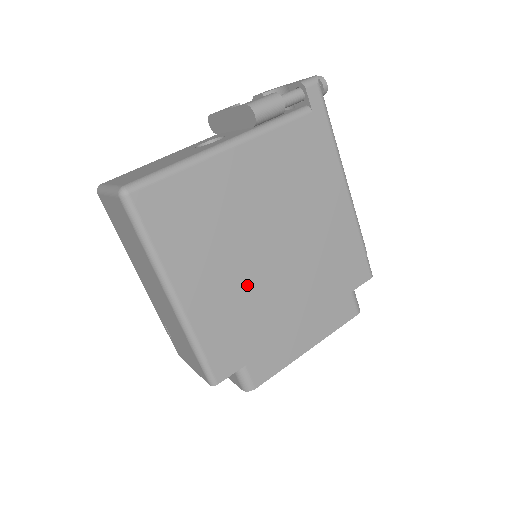
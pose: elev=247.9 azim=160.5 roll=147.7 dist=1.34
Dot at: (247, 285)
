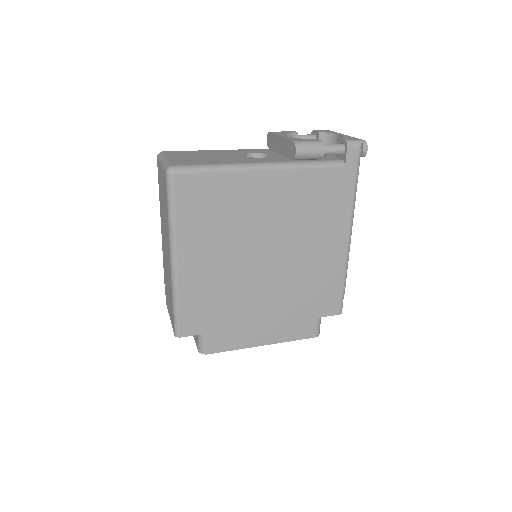
Dot at: (234, 276)
